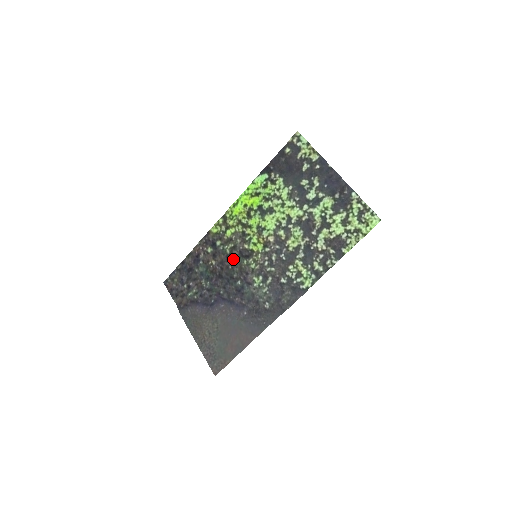
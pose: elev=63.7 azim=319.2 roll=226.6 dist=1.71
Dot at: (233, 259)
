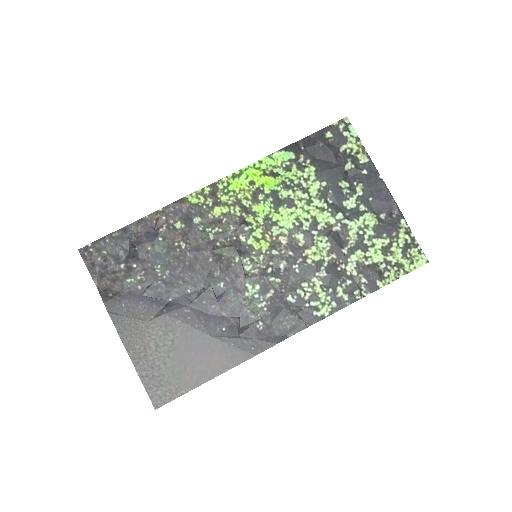
Dot at: (218, 250)
